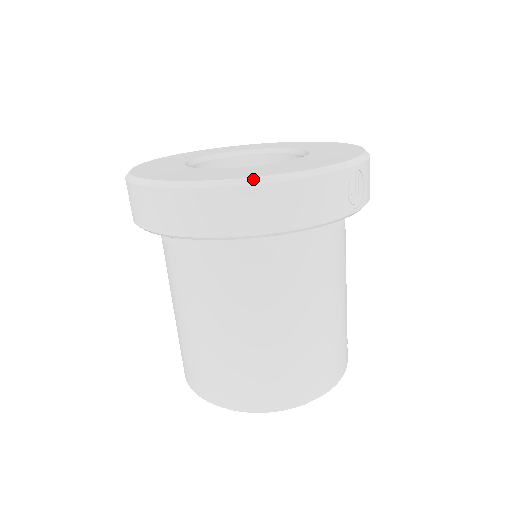
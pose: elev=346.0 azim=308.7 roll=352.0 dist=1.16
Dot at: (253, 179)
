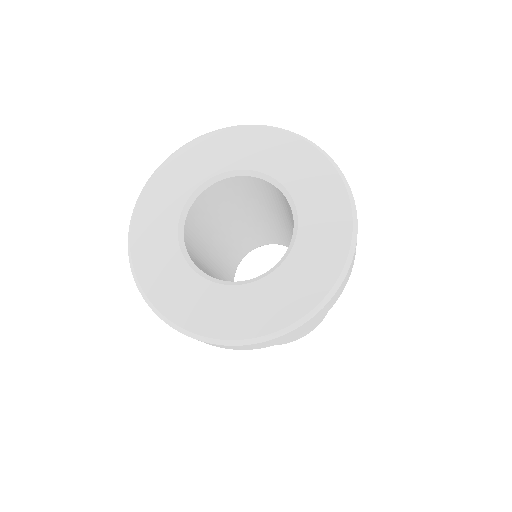
Dot at: (305, 318)
